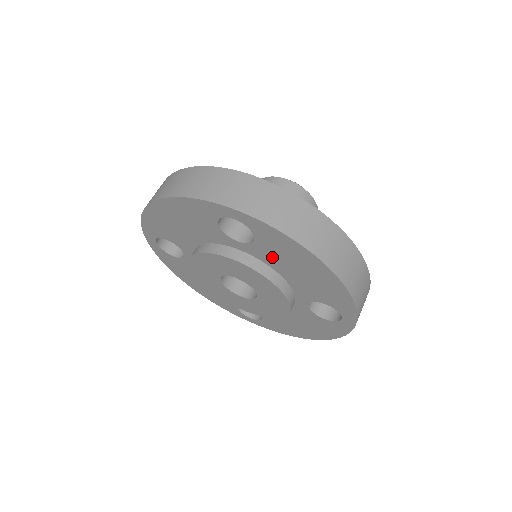
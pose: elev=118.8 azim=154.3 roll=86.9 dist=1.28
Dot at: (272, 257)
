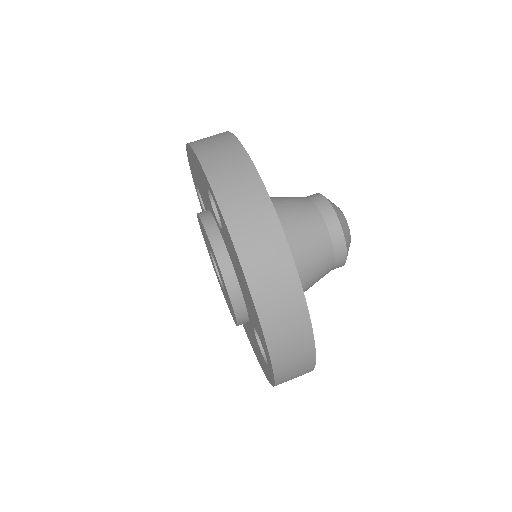
Dot at: (231, 255)
